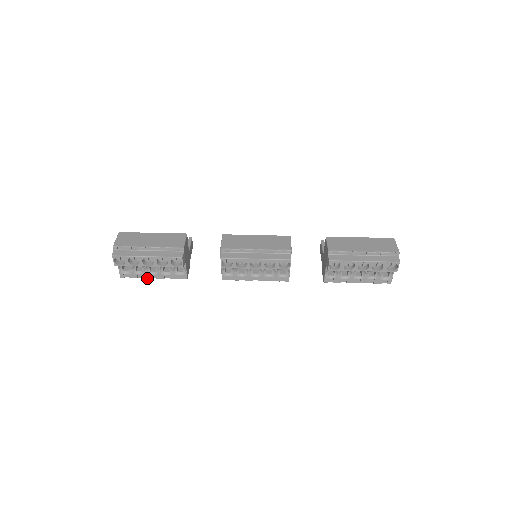
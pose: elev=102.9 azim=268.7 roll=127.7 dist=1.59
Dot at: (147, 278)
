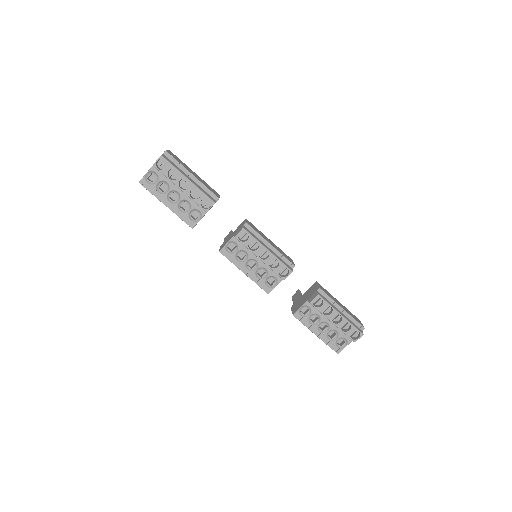
Dot at: (161, 201)
